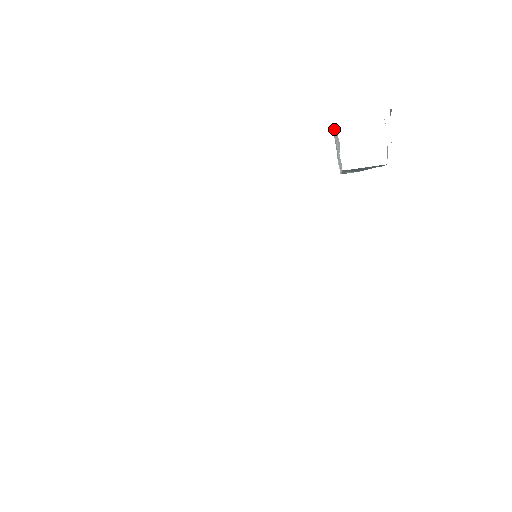
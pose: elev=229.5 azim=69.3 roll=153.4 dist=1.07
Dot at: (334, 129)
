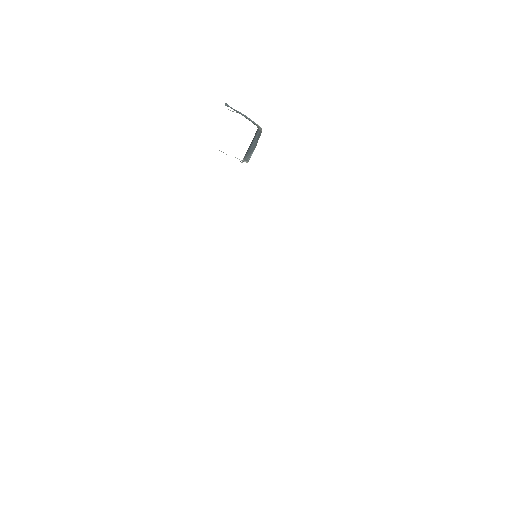
Dot at: occluded
